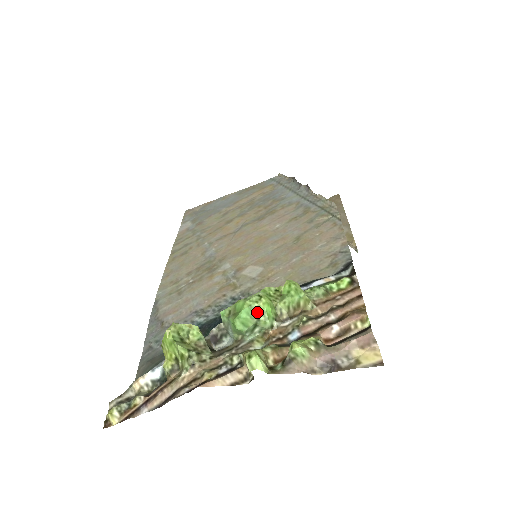
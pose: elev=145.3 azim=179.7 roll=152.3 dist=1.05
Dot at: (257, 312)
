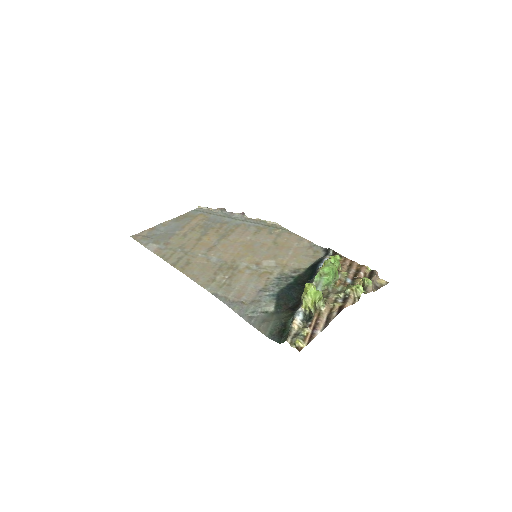
Dot at: (335, 271)
